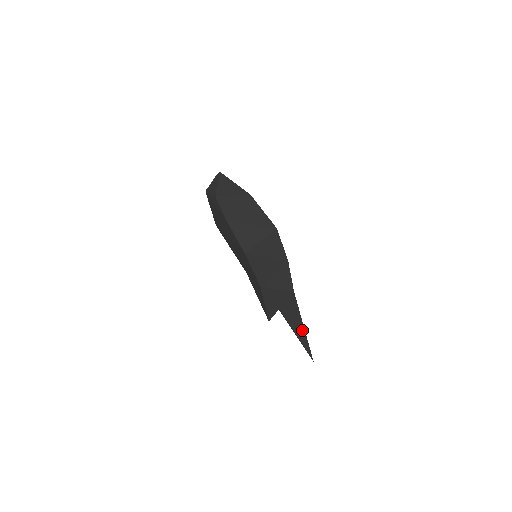
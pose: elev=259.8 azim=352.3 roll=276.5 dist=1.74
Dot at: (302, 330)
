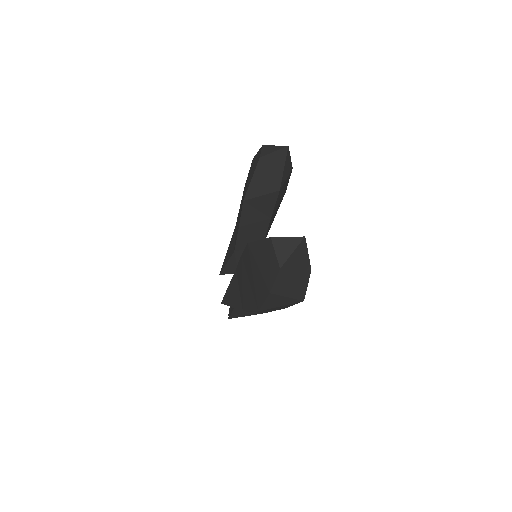
Dot at: (242, 315)
